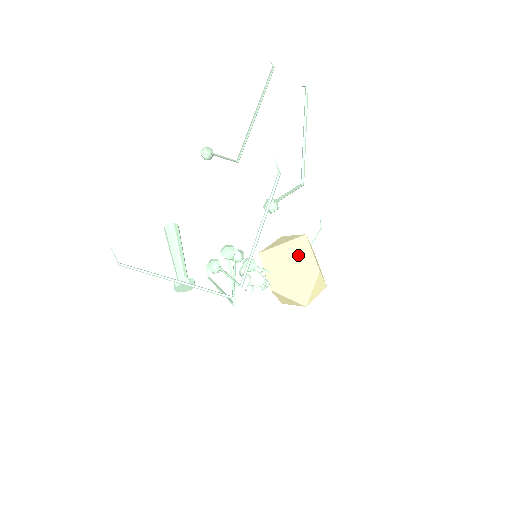
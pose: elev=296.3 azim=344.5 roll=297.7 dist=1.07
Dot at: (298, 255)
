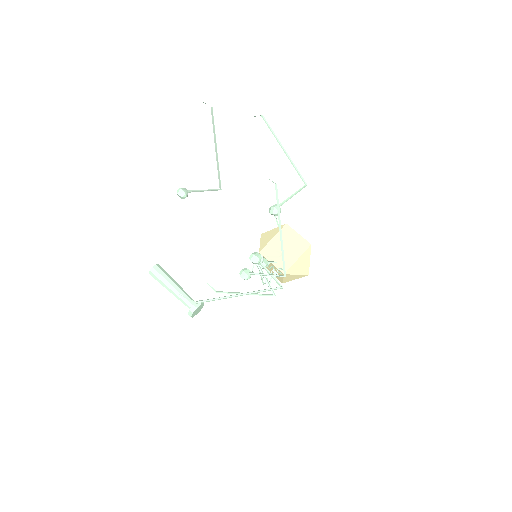
Dot at: (289, 241)
